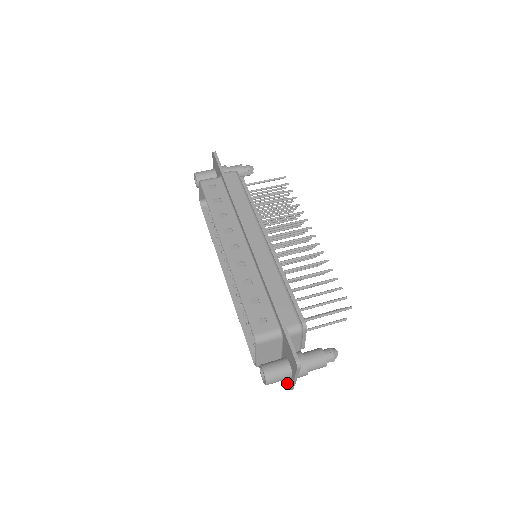
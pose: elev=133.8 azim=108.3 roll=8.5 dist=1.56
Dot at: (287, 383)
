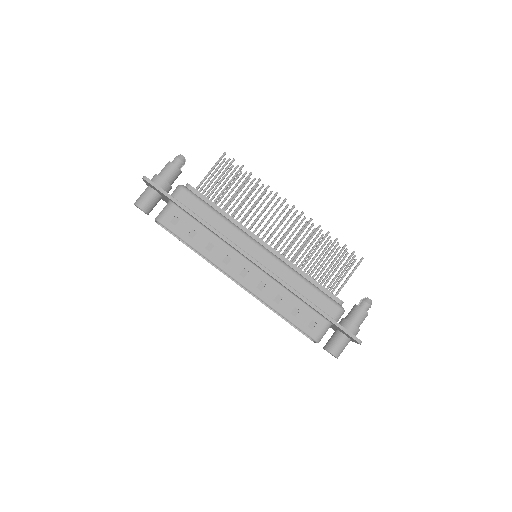
Dot at: occluded
